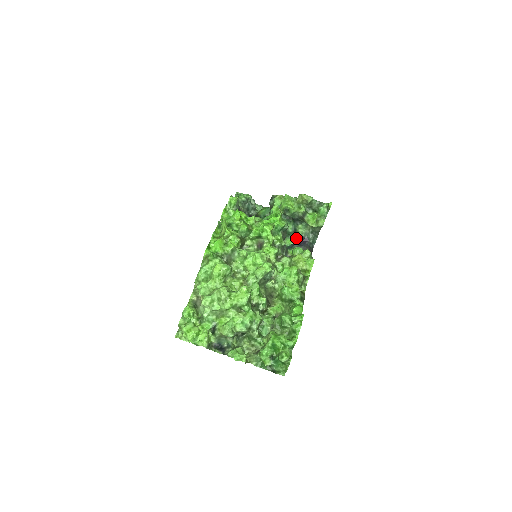
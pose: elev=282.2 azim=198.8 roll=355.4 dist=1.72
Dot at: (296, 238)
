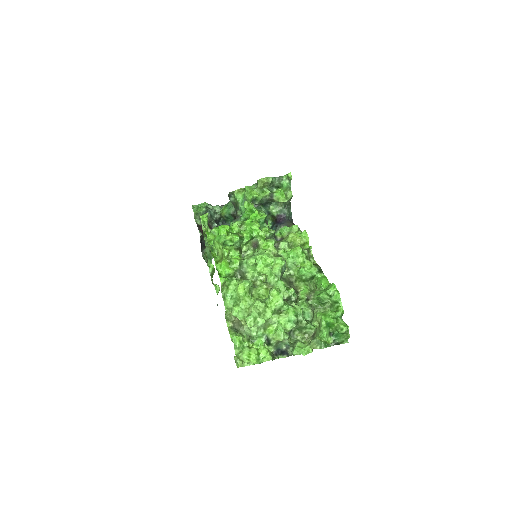
Dot at: (271, 219)
